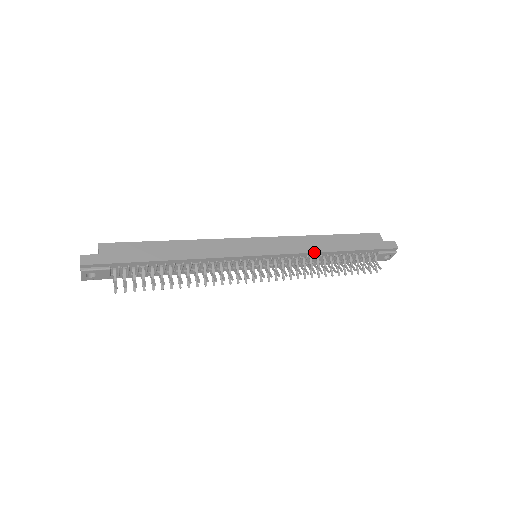
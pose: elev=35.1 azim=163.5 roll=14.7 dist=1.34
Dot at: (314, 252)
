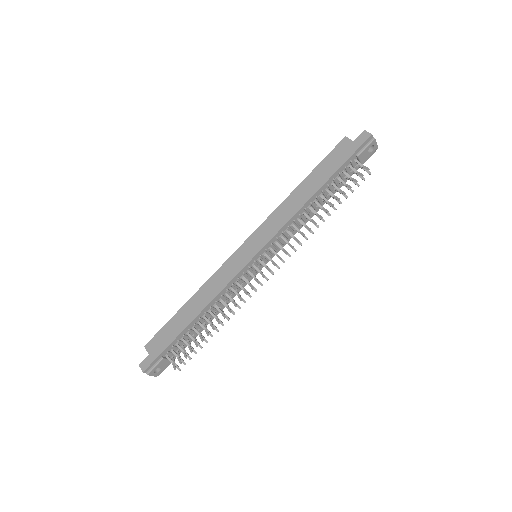
Dot at: (295, 213)
